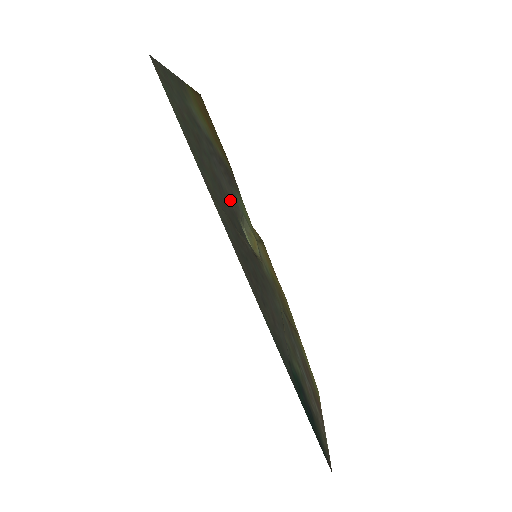
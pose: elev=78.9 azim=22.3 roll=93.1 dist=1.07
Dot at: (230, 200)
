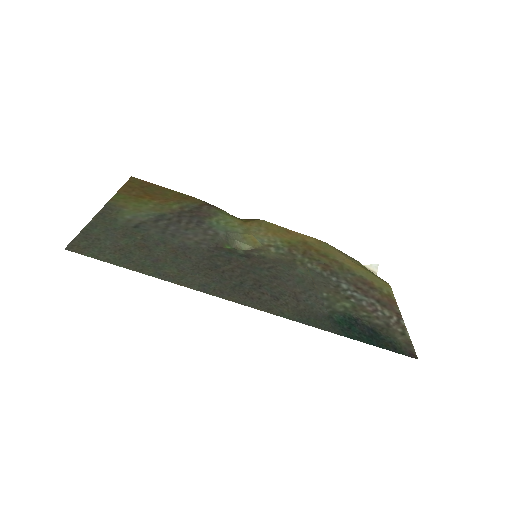
Dot at: (203, 245)
